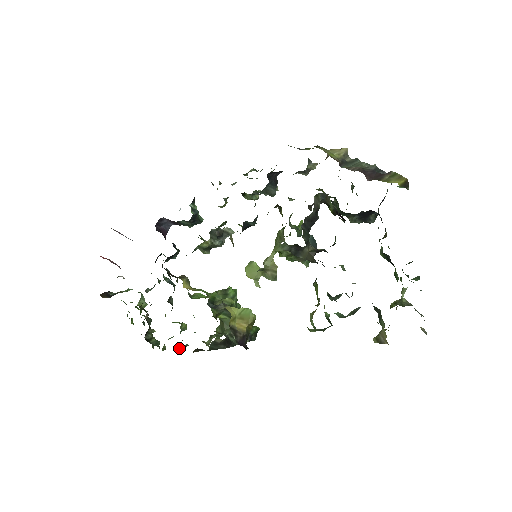
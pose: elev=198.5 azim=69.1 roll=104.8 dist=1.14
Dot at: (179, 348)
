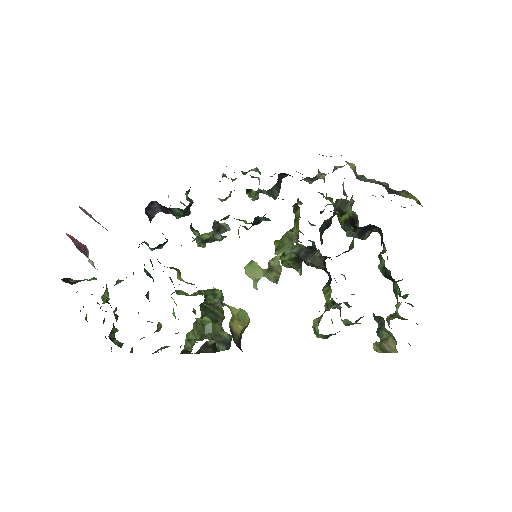
Dot at: (157, 350)
